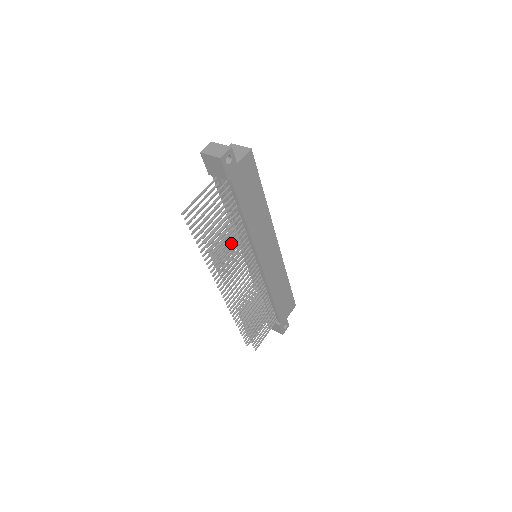
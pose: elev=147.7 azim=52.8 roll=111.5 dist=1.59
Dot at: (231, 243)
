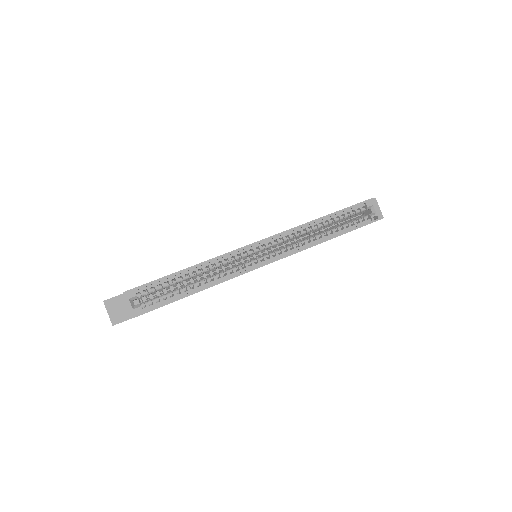
Dot at: occluded
